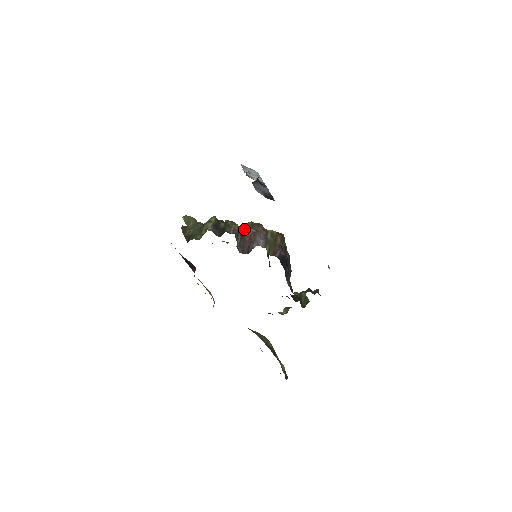
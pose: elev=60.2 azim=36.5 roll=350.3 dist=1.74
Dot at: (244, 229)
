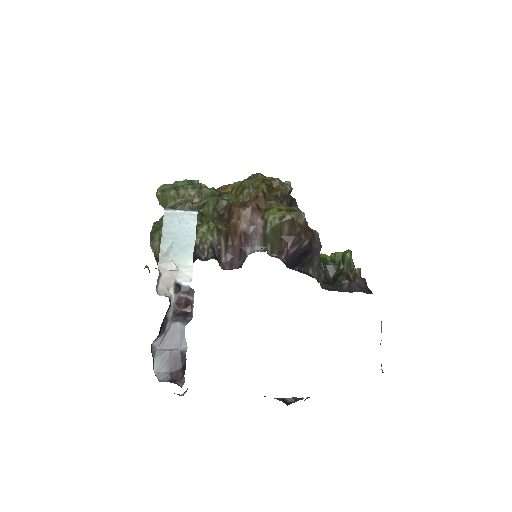
Dot at: (230, 226)
